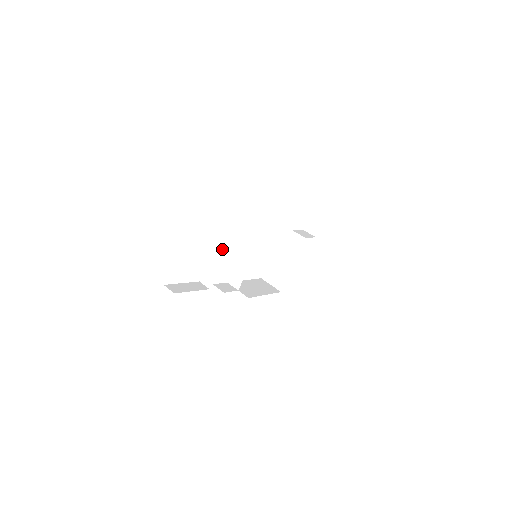
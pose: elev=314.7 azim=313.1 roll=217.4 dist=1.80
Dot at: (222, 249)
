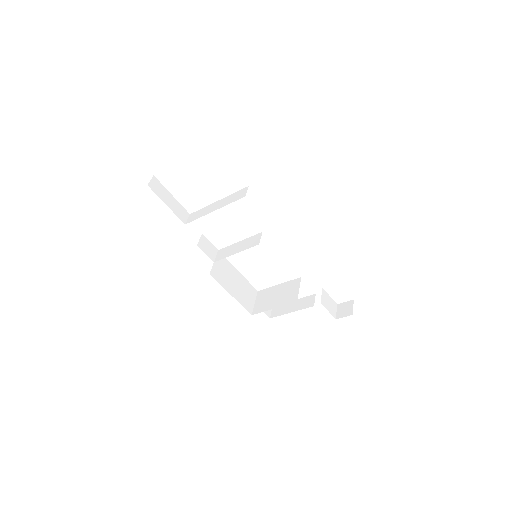
Dot at: (221, 204)
